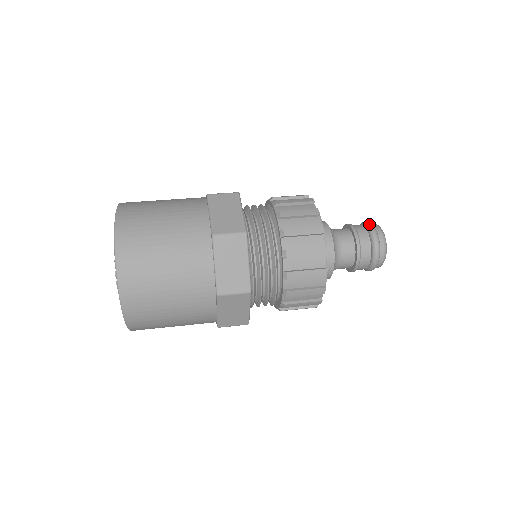
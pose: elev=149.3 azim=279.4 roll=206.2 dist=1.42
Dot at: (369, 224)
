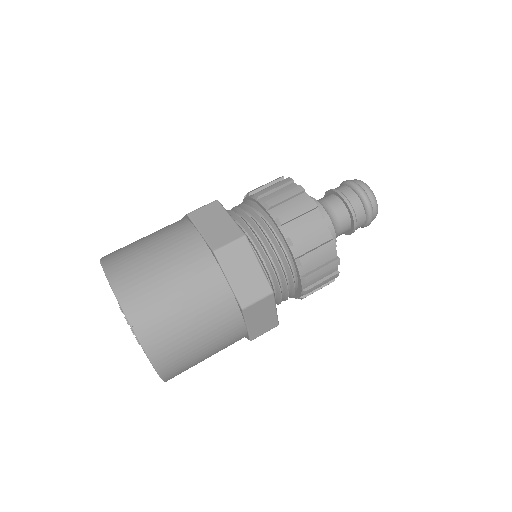
Dot at: (350, 182)
